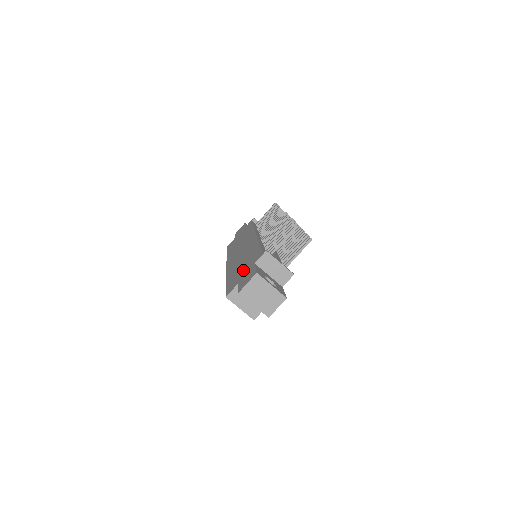
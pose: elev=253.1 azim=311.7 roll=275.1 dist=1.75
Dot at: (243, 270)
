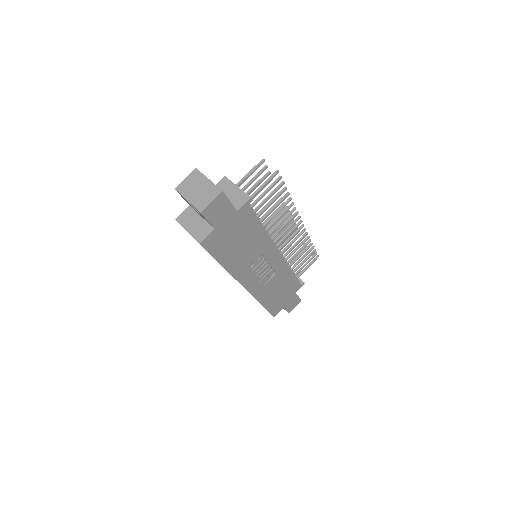
Dot at: occluded
